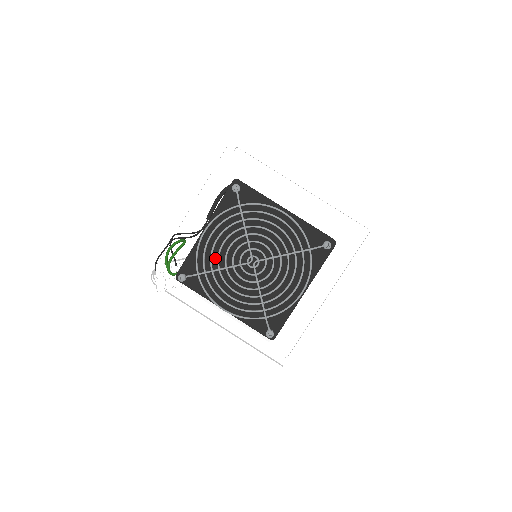
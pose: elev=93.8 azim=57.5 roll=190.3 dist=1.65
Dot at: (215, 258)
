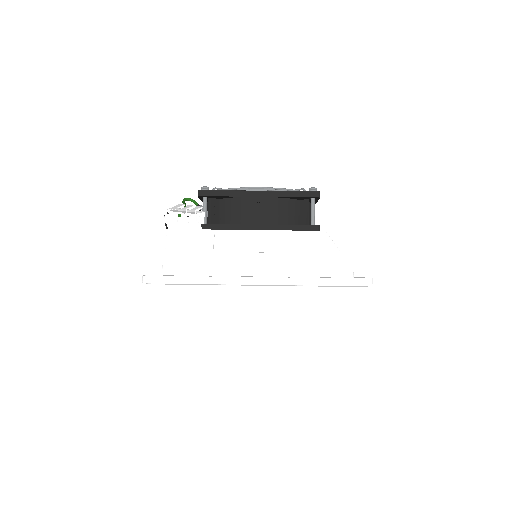
Dot at: occluded
